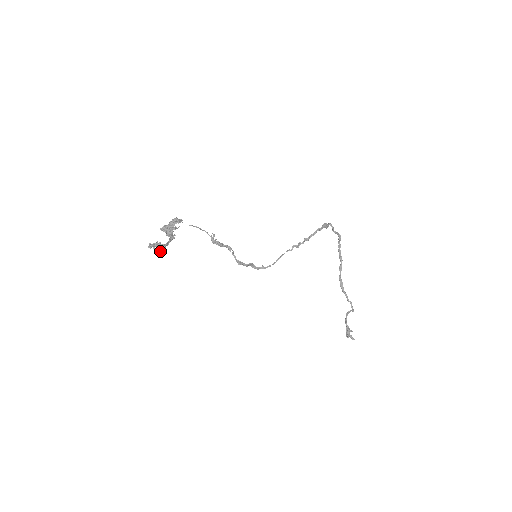
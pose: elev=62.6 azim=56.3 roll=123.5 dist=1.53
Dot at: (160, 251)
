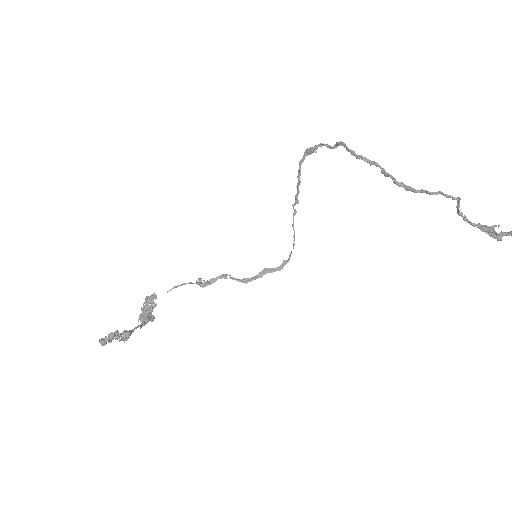
Dot at: (124, 340)
